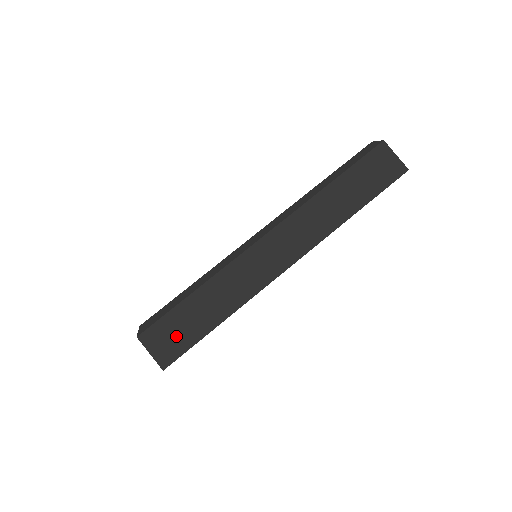
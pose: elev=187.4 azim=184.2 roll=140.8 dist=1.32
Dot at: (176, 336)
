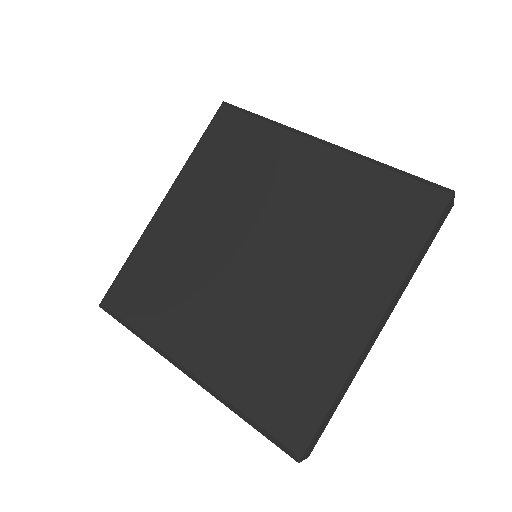
Dot at: (319, 435)
